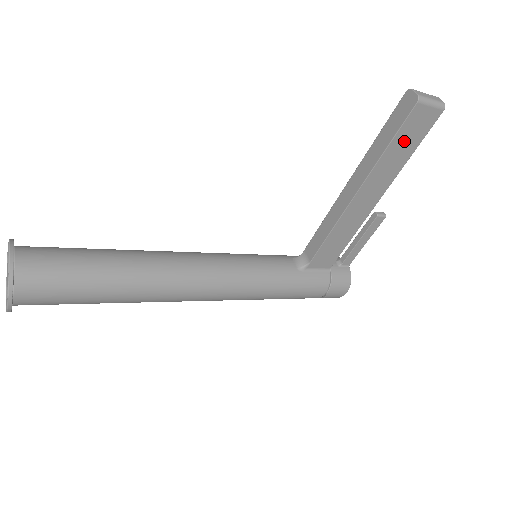
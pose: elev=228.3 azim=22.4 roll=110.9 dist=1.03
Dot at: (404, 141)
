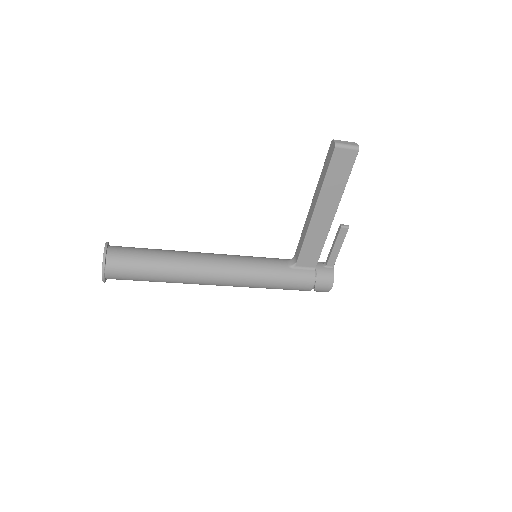
Dot at: (337, 172)
